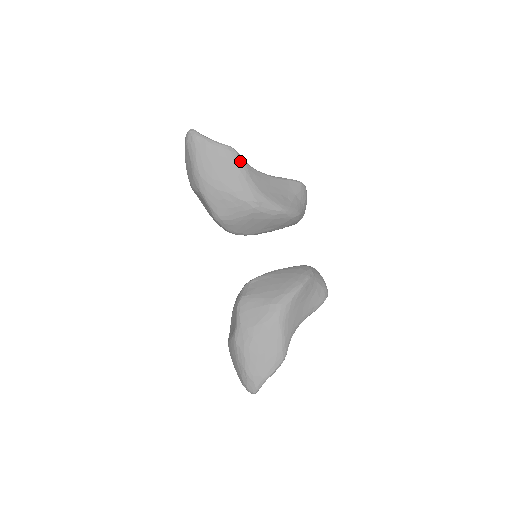
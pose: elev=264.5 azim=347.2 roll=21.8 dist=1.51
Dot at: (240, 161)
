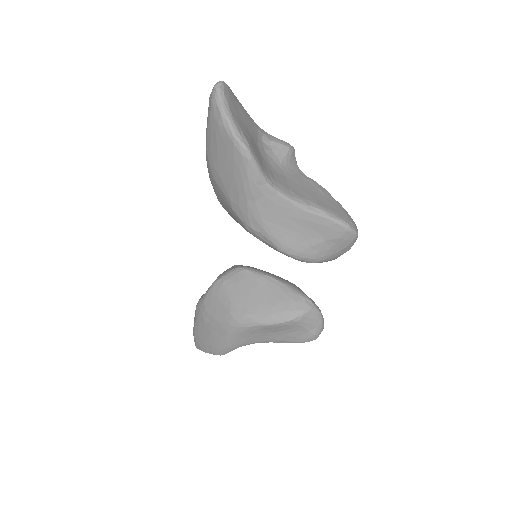
Dot at: (248, 173)
